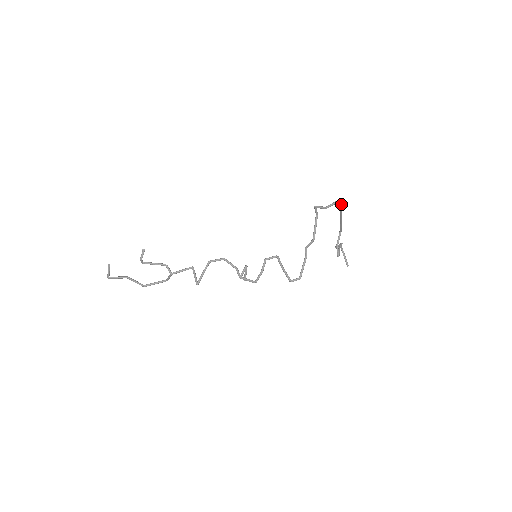
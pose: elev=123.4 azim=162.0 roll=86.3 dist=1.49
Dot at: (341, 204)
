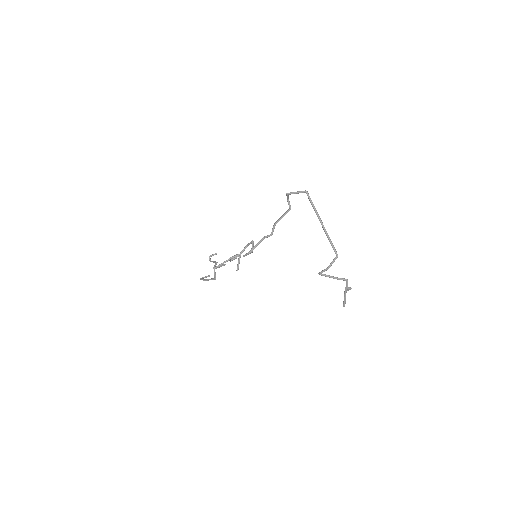
Dot at: (309, 199)
